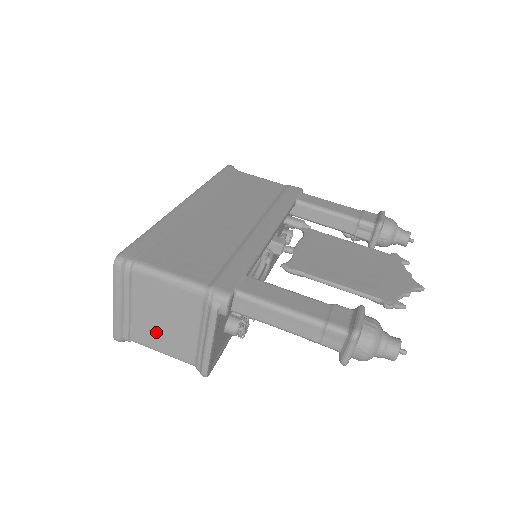
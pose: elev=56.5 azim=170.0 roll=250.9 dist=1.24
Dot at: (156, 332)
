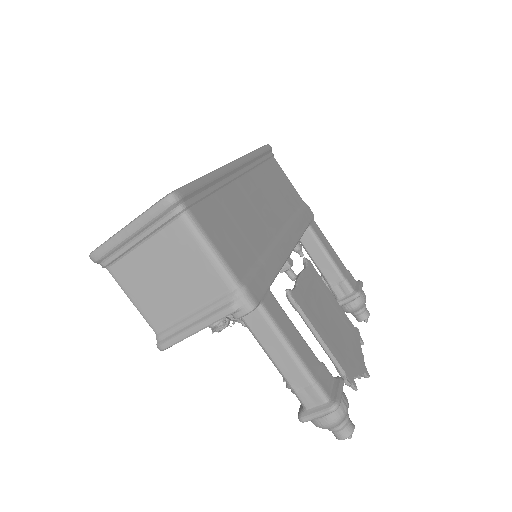
Dot at: (145, 281)
